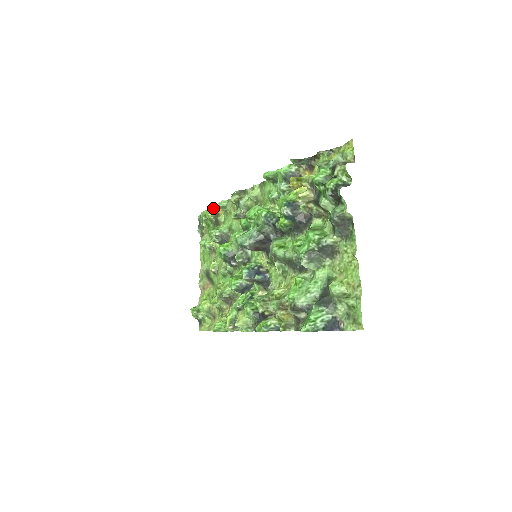
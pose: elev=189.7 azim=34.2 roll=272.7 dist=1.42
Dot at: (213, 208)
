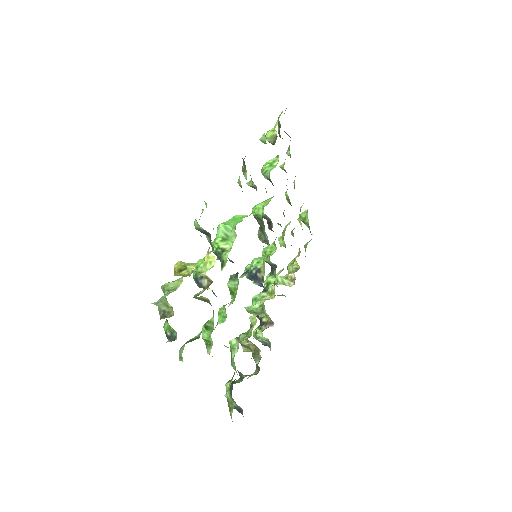
Dot at: (276, 123)
